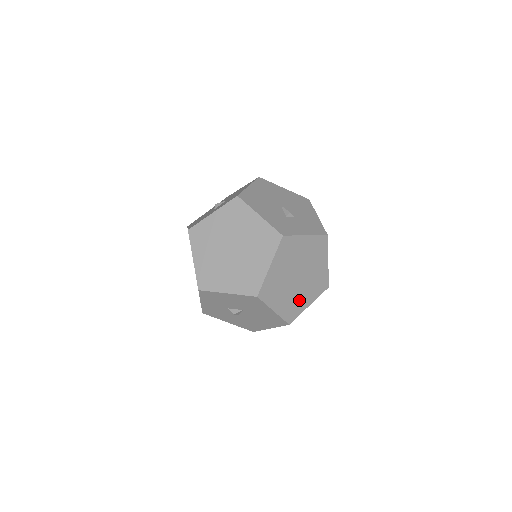
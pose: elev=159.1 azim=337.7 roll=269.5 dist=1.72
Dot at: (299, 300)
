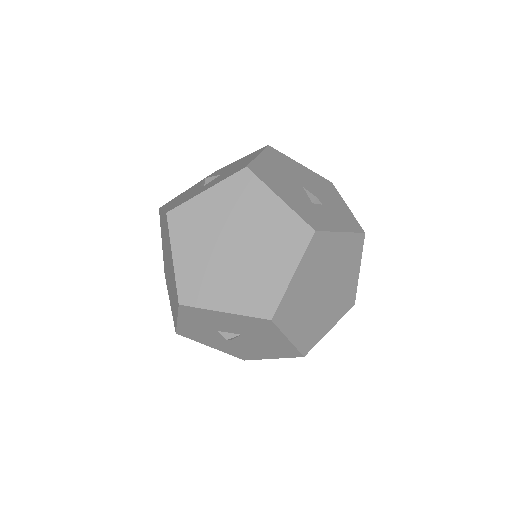
Dot at: (320, 323)
